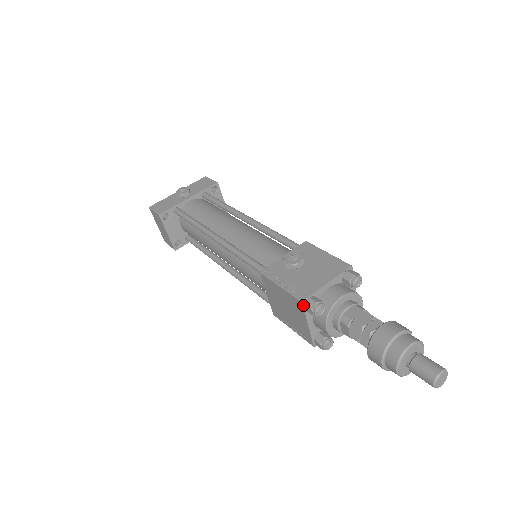
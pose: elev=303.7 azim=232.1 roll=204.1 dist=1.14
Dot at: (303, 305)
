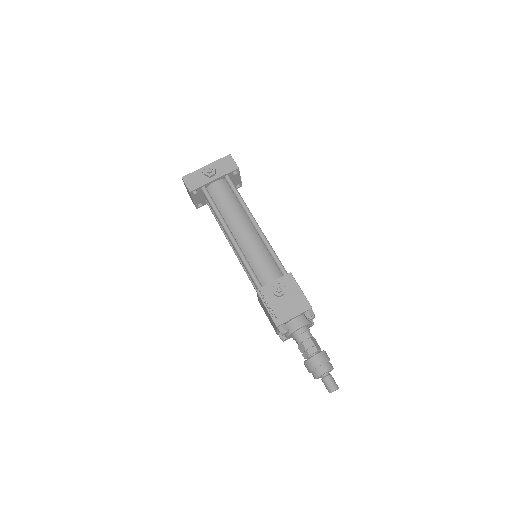
Dot at: (277, 327)
